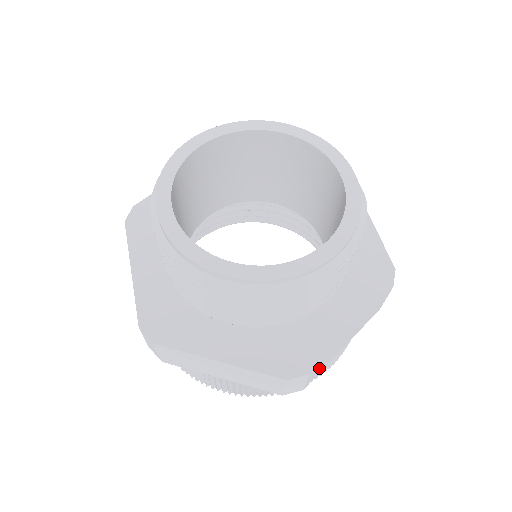
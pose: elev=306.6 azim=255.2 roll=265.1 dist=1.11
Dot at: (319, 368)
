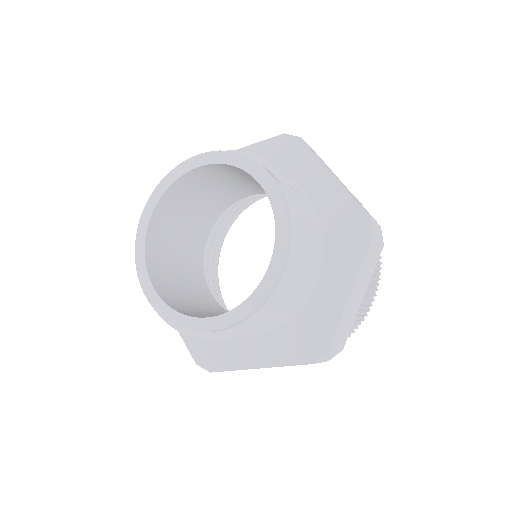
Dot at: (341, 335)
